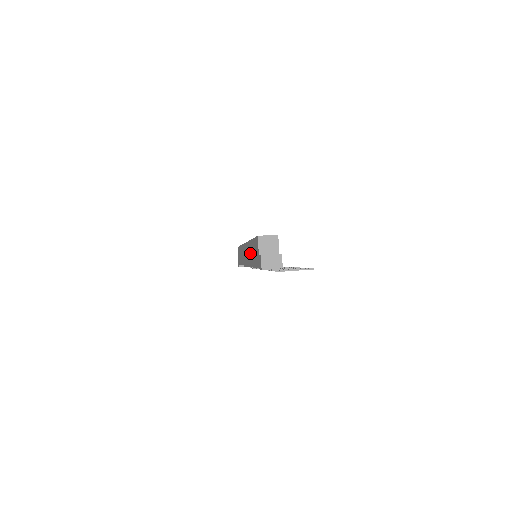
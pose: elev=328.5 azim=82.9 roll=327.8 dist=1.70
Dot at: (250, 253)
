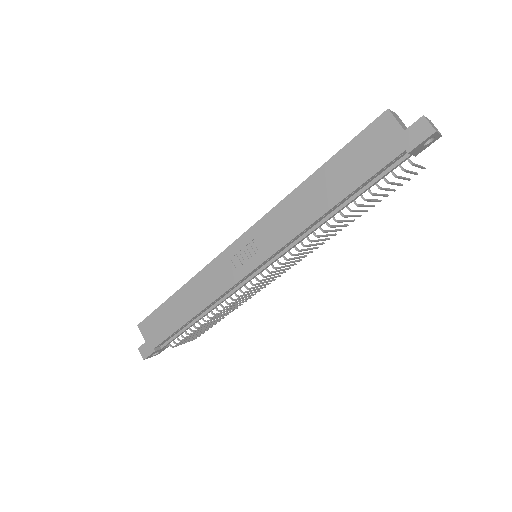
Dot at: (305, 205)
